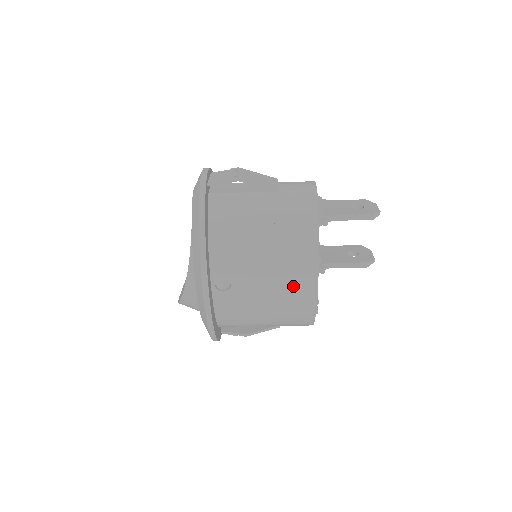
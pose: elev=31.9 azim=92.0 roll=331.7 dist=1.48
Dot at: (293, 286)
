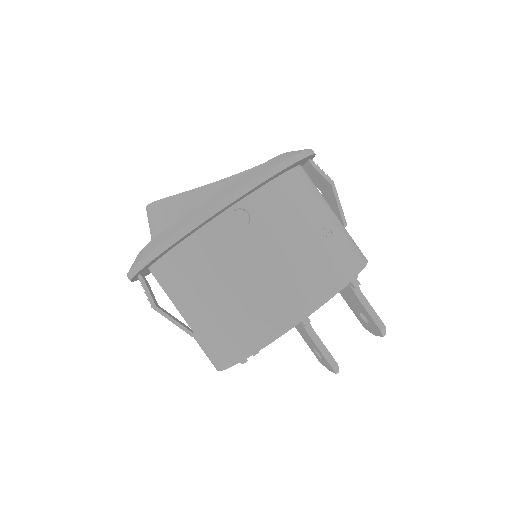
Dot at: (288, 292)
